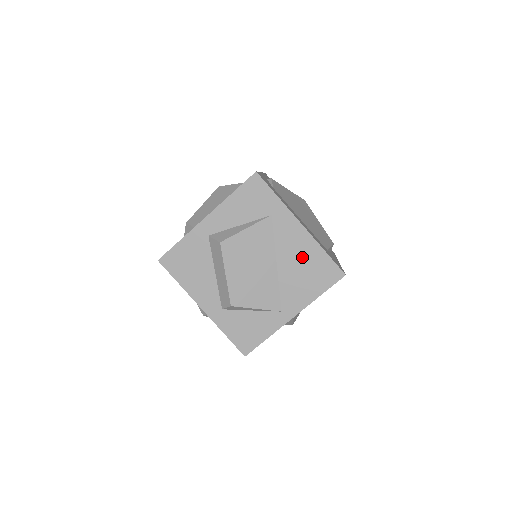
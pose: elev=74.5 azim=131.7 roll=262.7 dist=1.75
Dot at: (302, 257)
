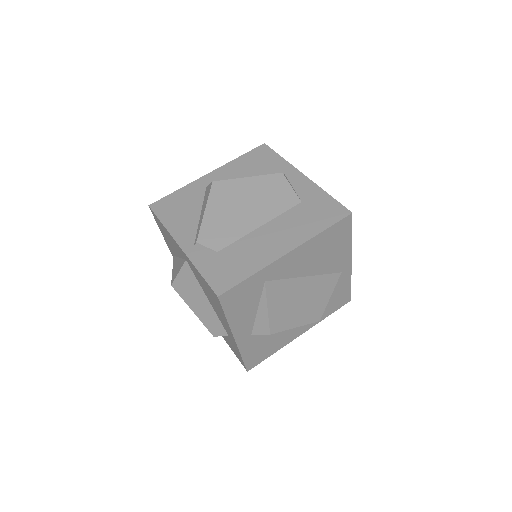
Dot at: (314, 254)
